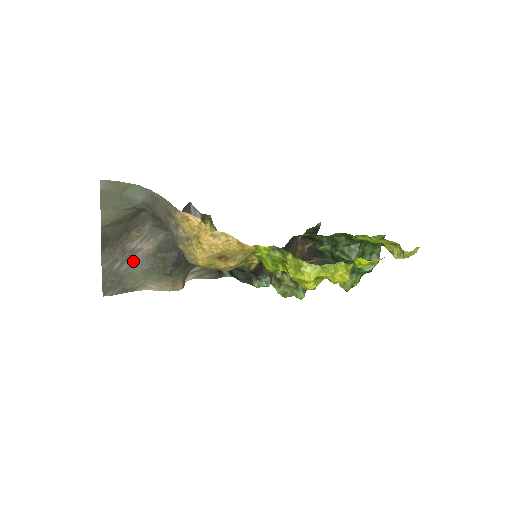
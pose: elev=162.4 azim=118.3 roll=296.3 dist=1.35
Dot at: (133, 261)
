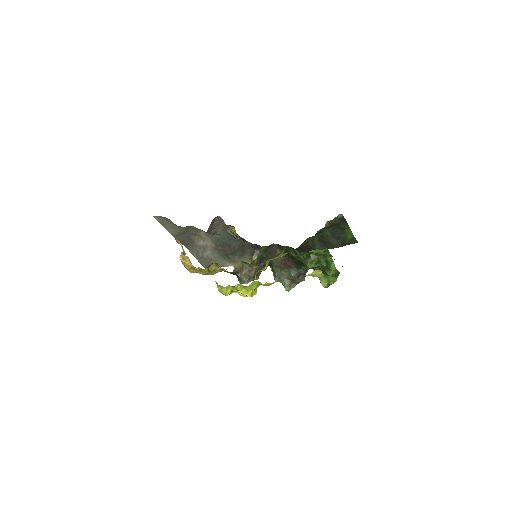
Dot at: (208, 251)
